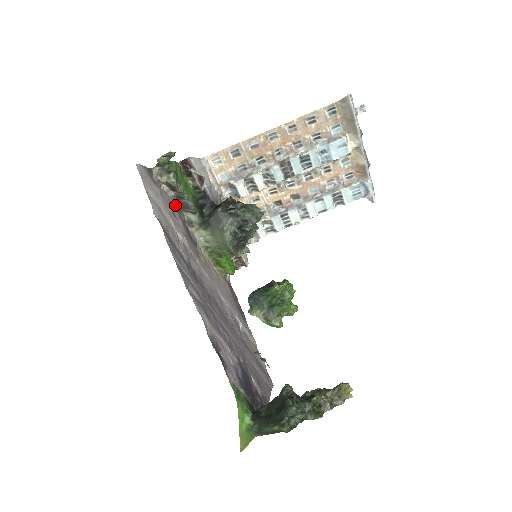
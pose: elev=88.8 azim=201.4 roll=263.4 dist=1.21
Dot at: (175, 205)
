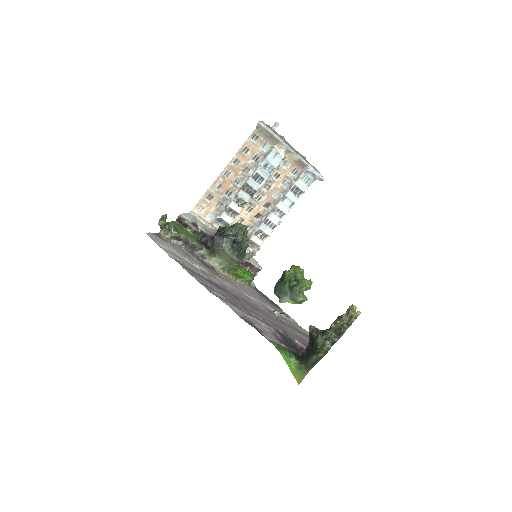
Dot at: (186, 250)
